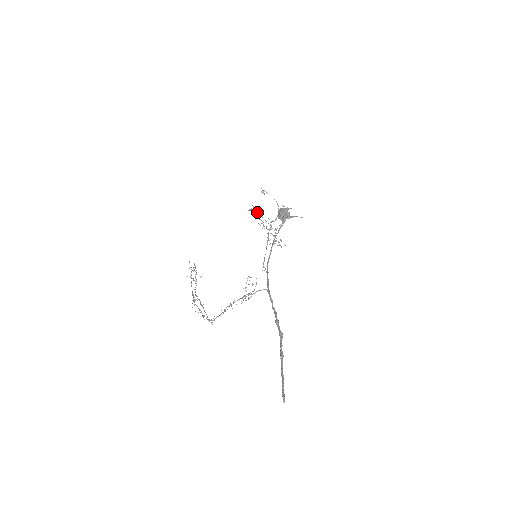
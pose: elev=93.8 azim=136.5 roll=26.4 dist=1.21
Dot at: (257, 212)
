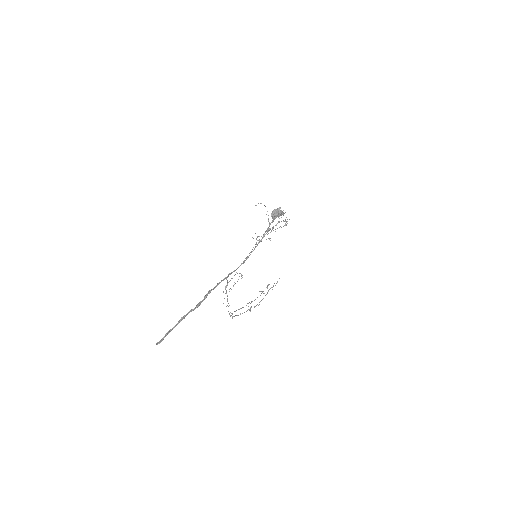
Dot at: (279, 221)
